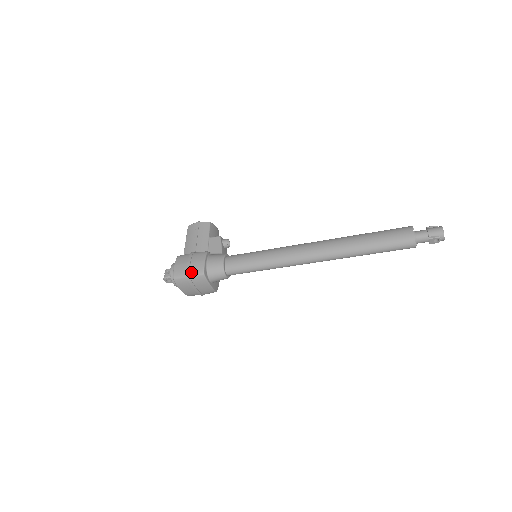
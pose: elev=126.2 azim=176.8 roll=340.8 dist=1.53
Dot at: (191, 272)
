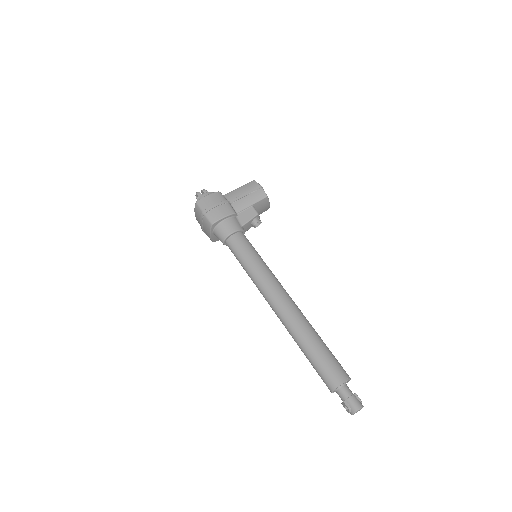
Dot at: (208, 213)
